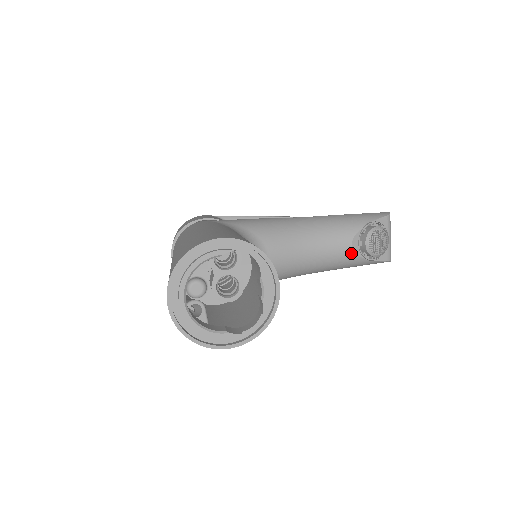
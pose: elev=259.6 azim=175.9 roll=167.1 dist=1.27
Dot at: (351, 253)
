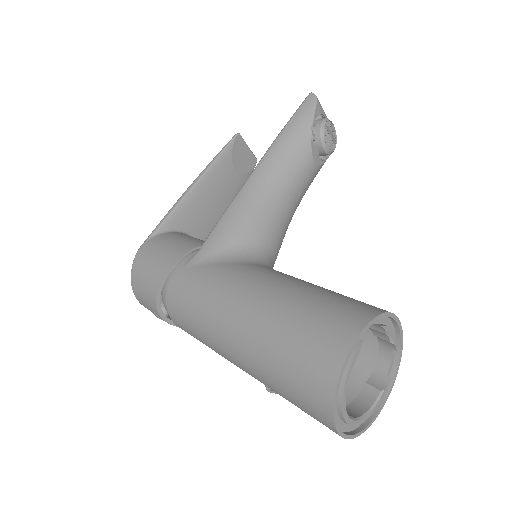
Dot at: (316, 169)
